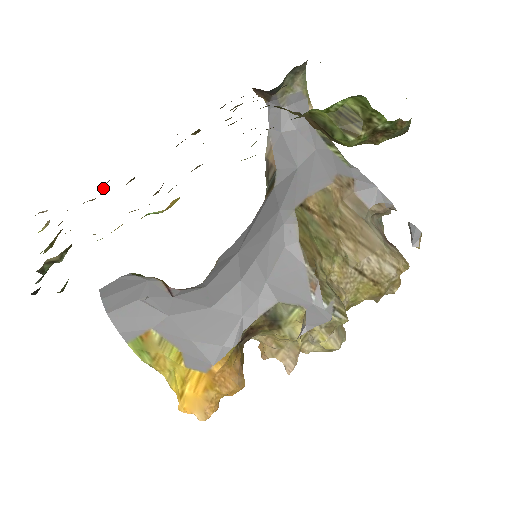
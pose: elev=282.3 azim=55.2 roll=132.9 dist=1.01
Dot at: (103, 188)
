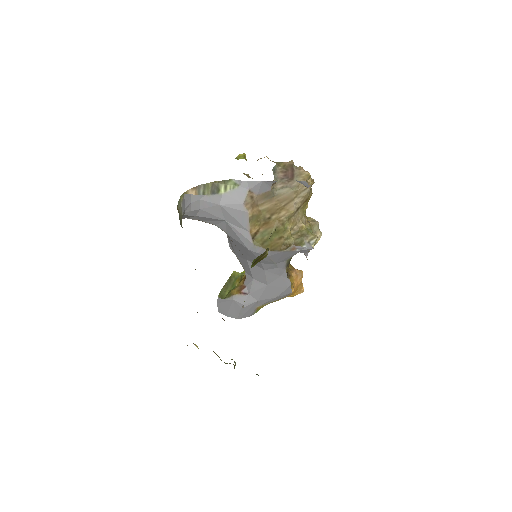
Dot at: occluded
